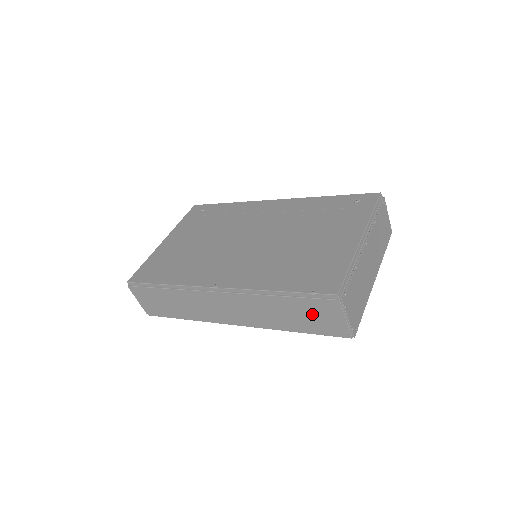
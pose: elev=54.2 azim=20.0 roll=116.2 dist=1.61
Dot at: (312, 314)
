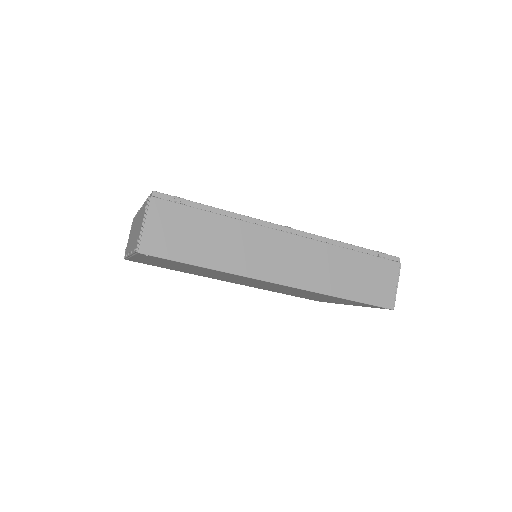
Dot at: (372, 276)
